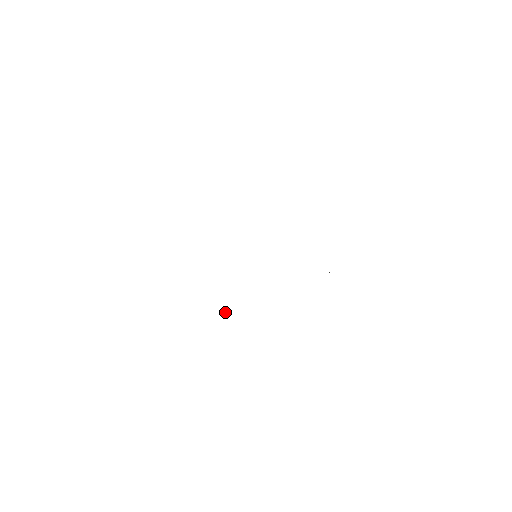
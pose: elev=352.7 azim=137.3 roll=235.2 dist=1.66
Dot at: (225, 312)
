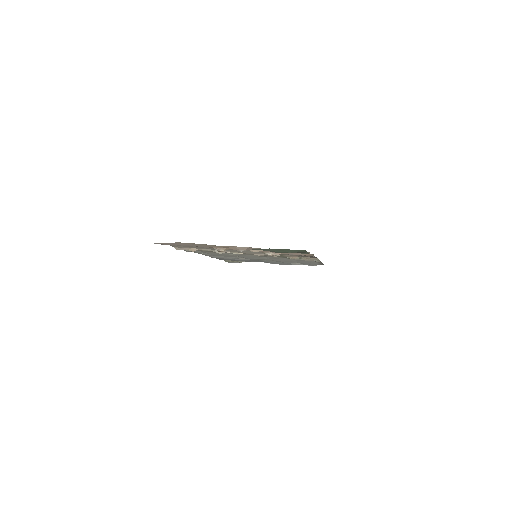
Dot at: (201, 253)
